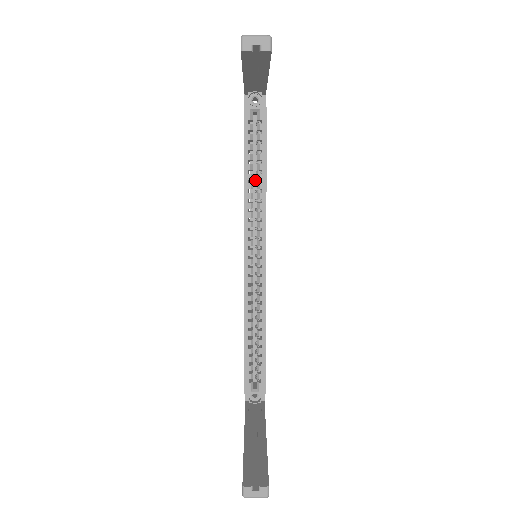
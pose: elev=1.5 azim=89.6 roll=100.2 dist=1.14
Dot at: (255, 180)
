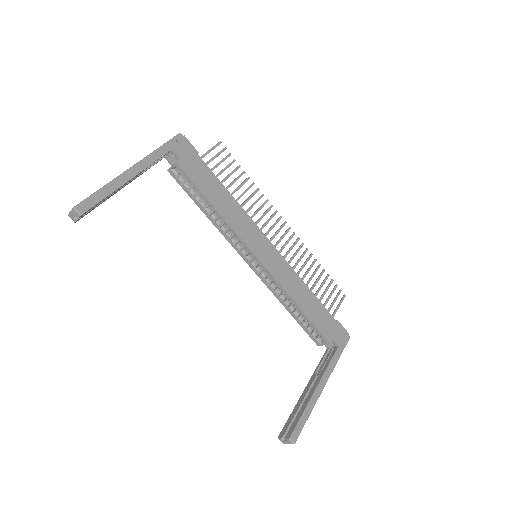
Dot at: occluded
